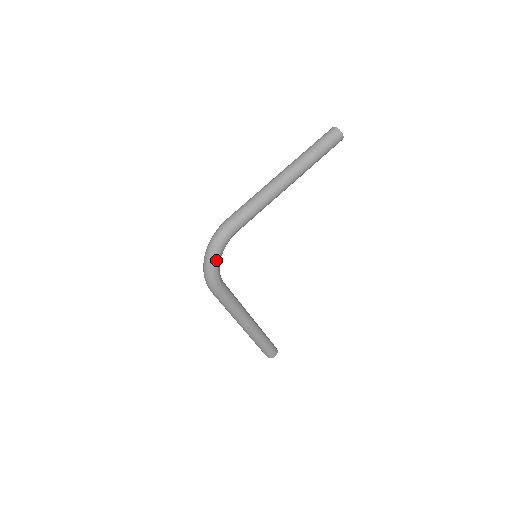
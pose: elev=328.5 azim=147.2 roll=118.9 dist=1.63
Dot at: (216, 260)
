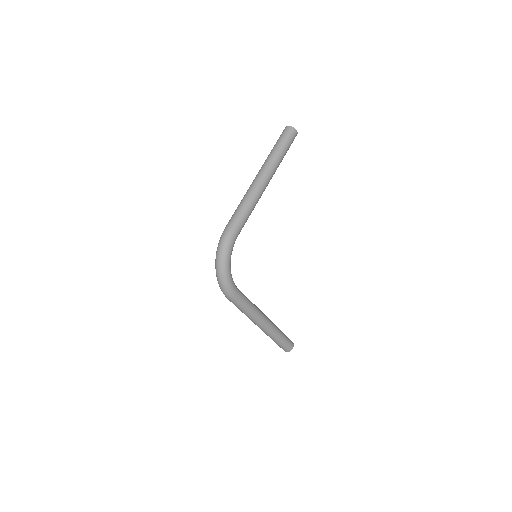
Dot at: (228, 266)
